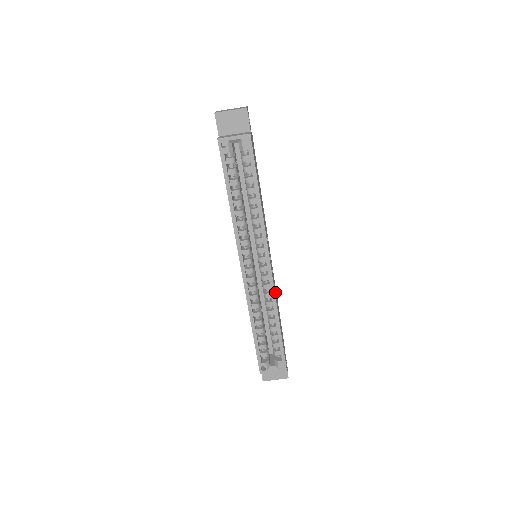
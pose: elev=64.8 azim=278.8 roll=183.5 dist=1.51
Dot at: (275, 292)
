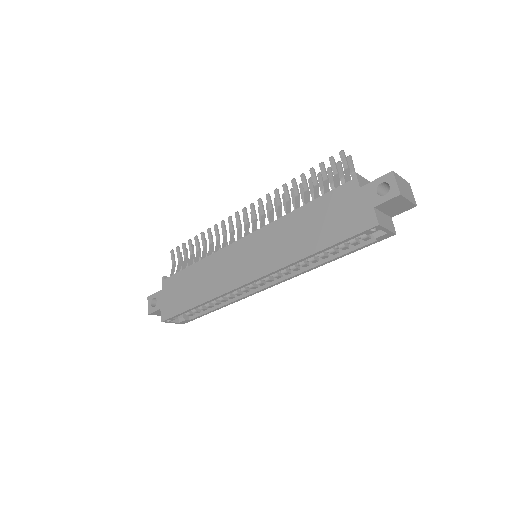
Dot at: occluded
